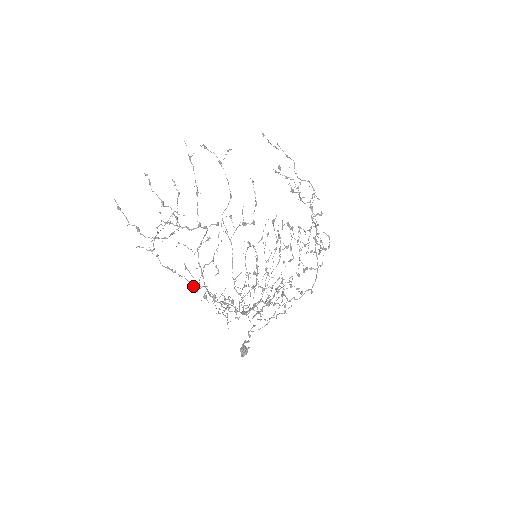
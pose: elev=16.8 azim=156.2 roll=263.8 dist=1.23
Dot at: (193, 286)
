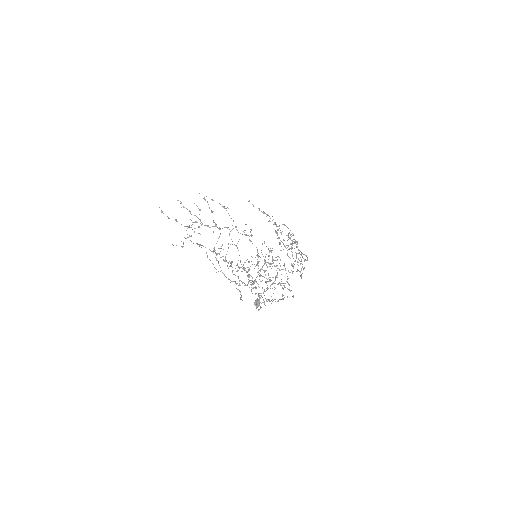
Dot at: (216, 254)
